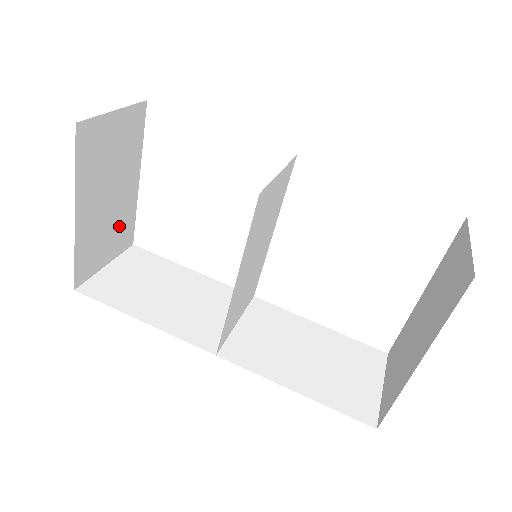
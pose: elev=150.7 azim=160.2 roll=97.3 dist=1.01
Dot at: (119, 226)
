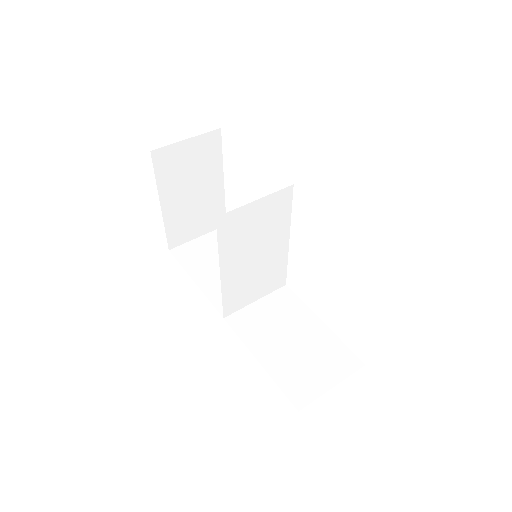
Dot at: (208, 212)
